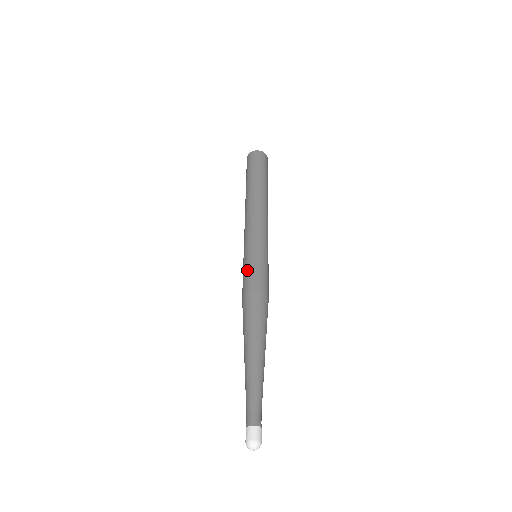
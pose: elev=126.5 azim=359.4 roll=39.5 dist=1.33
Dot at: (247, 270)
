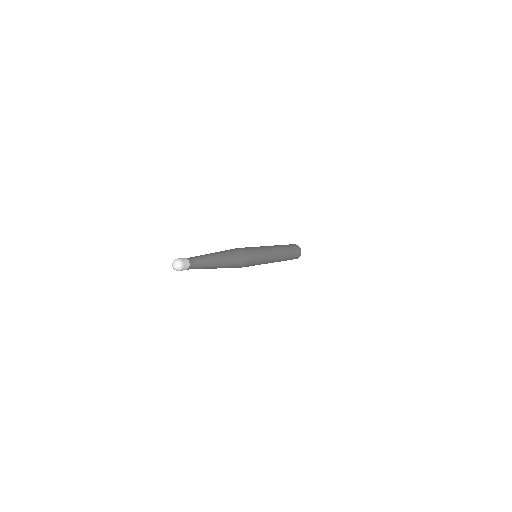
Dot at: occluded
